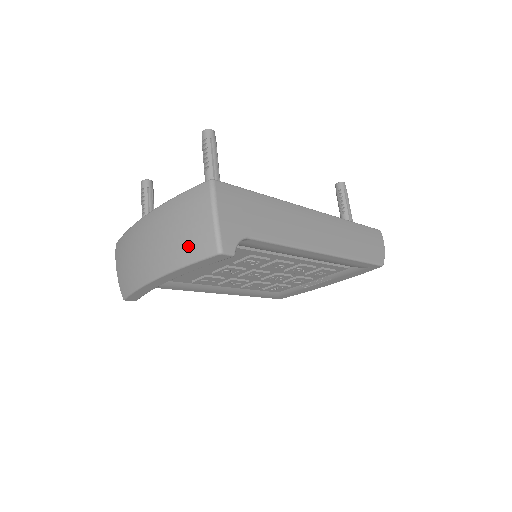
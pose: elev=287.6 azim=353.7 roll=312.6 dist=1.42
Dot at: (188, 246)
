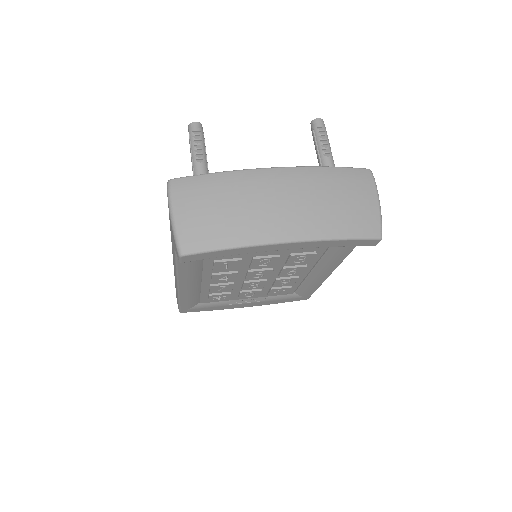
Dot at: (349, 220)
